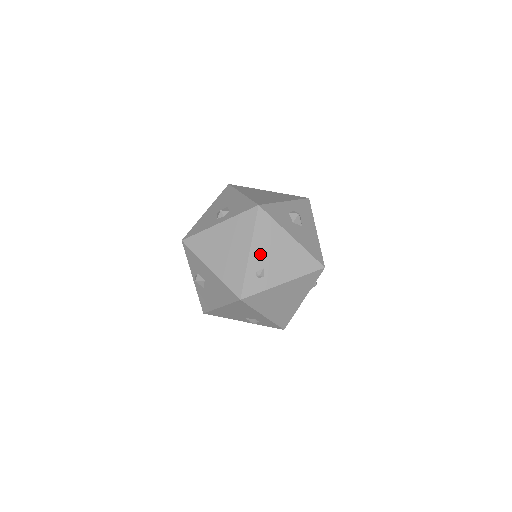
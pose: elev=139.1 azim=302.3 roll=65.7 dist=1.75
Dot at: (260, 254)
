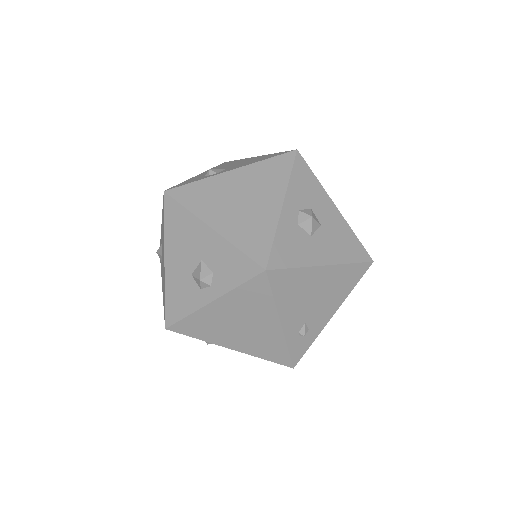
Dot at: (294, 315)
